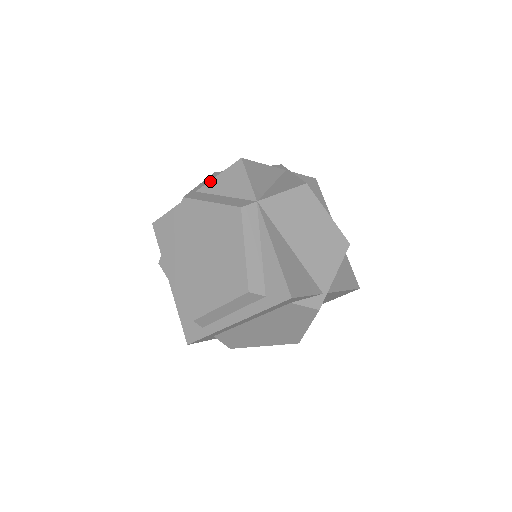
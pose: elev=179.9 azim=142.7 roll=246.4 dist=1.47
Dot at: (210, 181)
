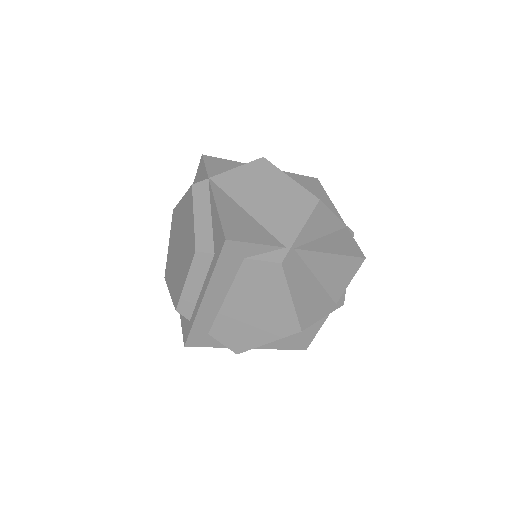
Dot at: occluded
